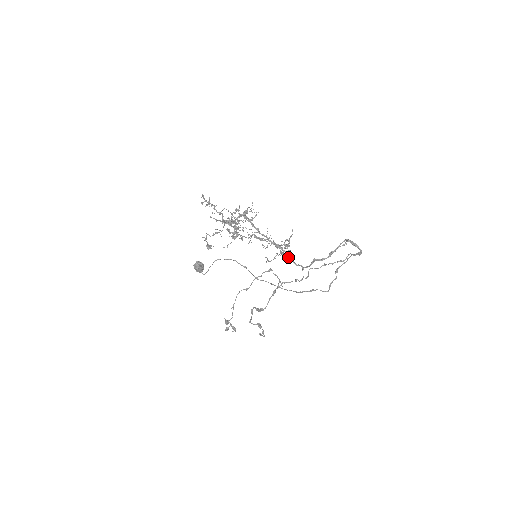
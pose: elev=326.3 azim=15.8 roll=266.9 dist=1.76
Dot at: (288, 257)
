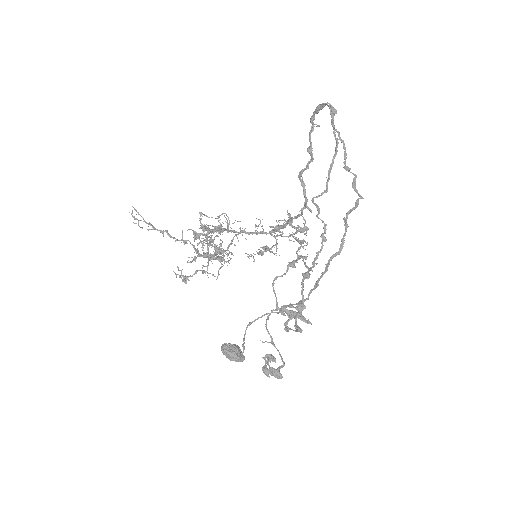
Dot at: occluded
